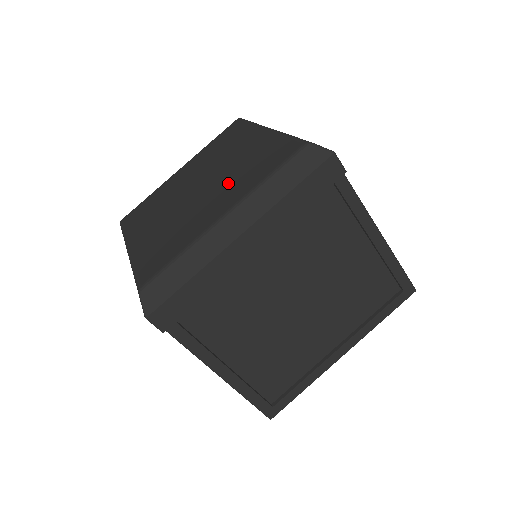
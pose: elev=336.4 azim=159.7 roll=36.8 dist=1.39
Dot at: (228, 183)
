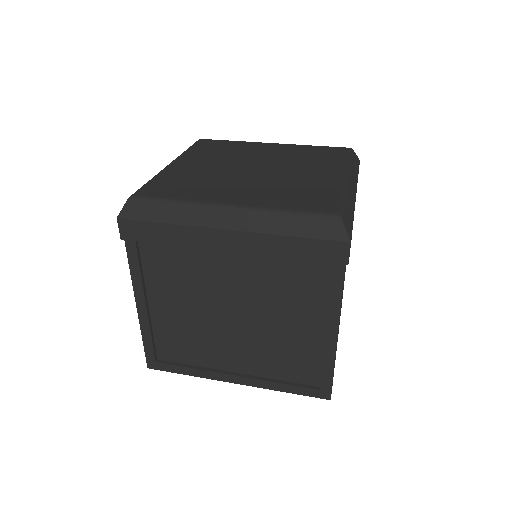
Dot at: (303, 164)
